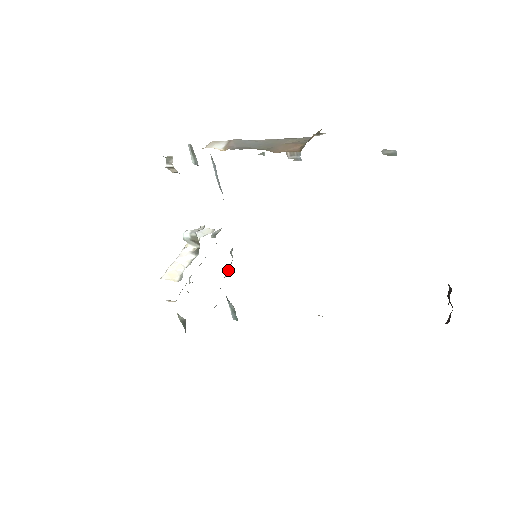
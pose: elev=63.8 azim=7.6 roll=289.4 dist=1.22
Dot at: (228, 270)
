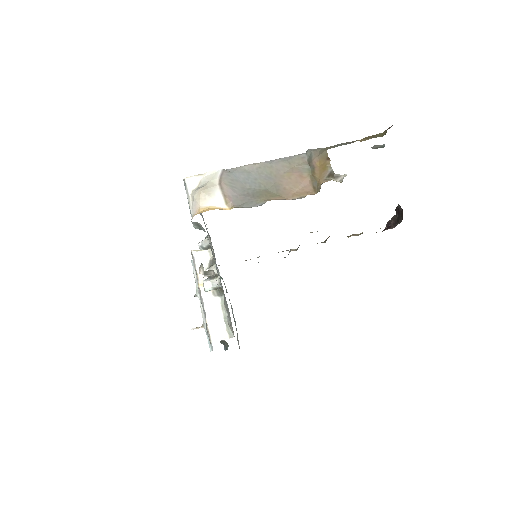
Dot at: occluded
